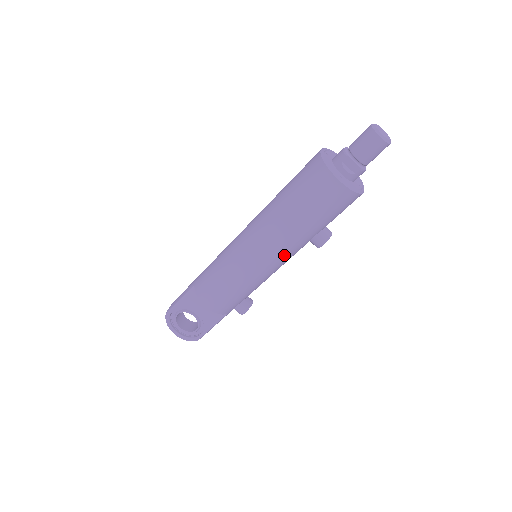
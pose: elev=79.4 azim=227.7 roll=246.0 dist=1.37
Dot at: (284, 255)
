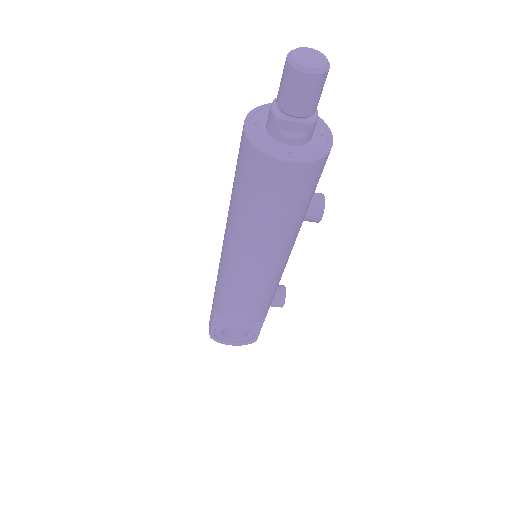
Dot at: (283, 254)
